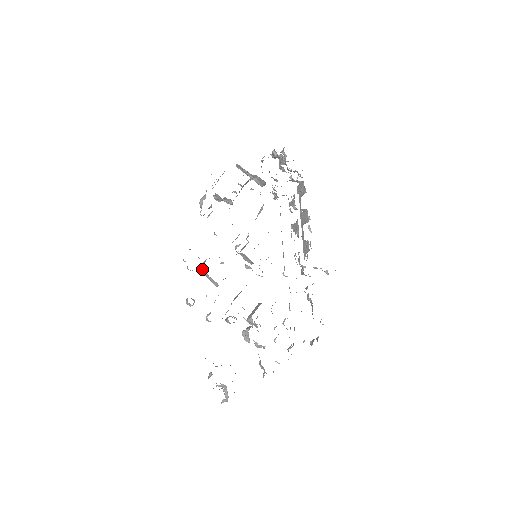
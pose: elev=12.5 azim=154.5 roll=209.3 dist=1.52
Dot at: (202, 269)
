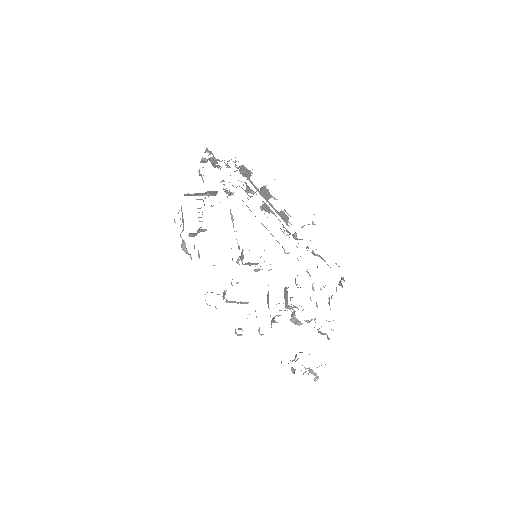
Dot at: (228, 301)
